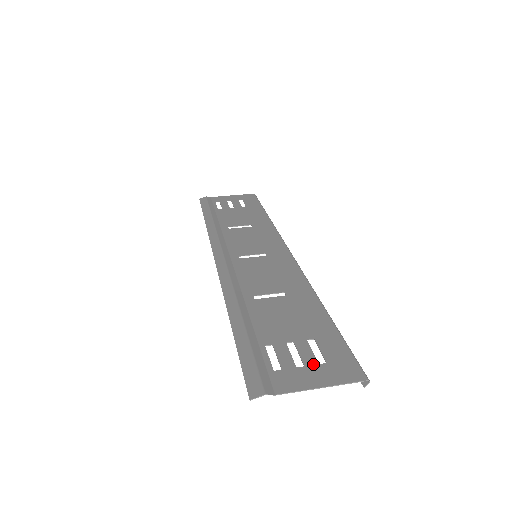
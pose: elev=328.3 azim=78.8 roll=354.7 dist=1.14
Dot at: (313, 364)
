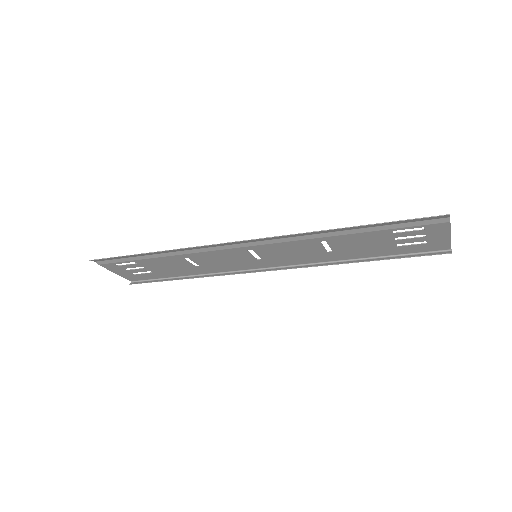
Dot at: (425, 239)
